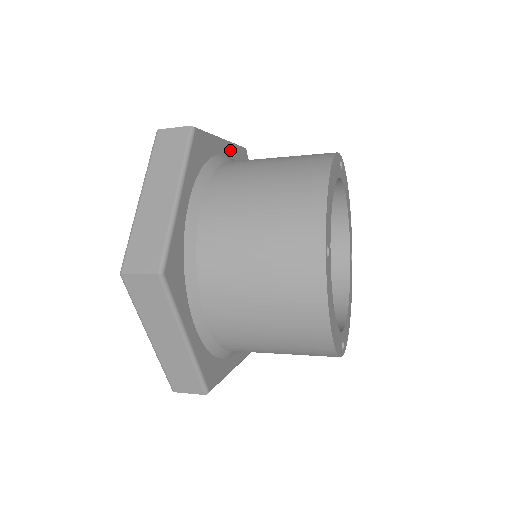
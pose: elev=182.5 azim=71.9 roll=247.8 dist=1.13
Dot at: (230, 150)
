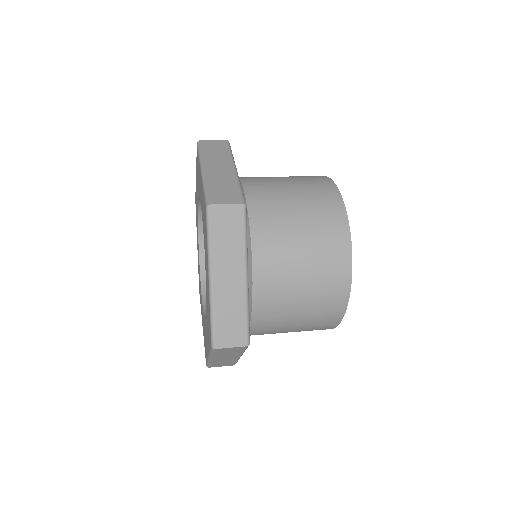
Dot at: occluded
